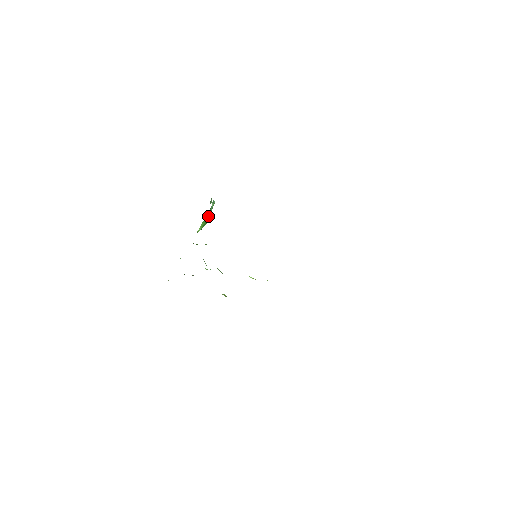
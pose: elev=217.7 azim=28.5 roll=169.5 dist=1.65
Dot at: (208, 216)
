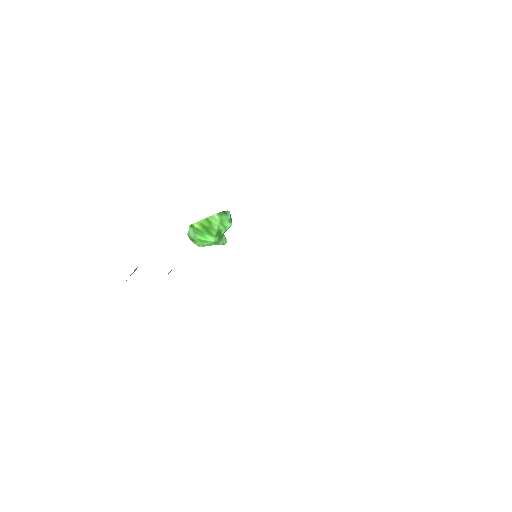
Dot at: (216, 221)
